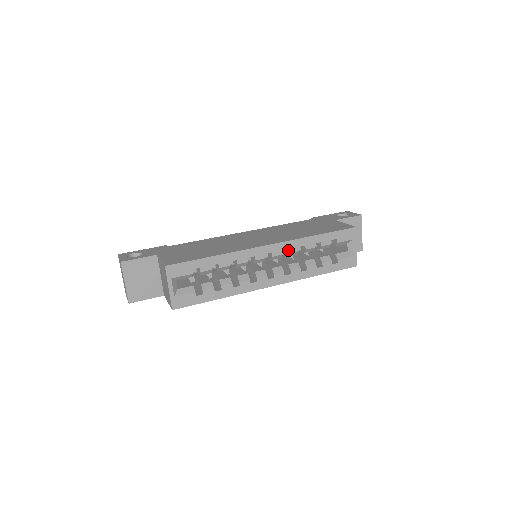
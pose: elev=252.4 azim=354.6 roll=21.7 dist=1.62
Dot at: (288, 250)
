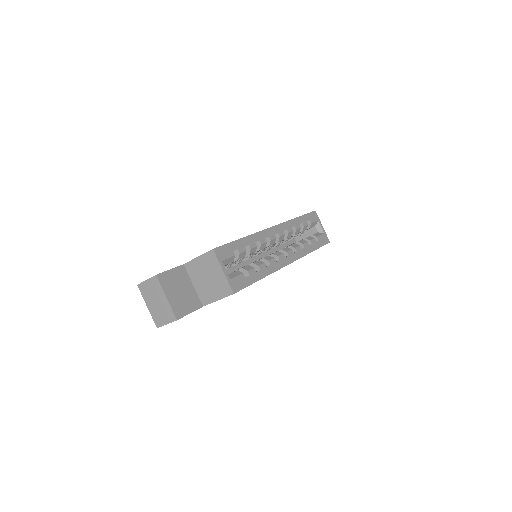
Dot at: (286, 231)
